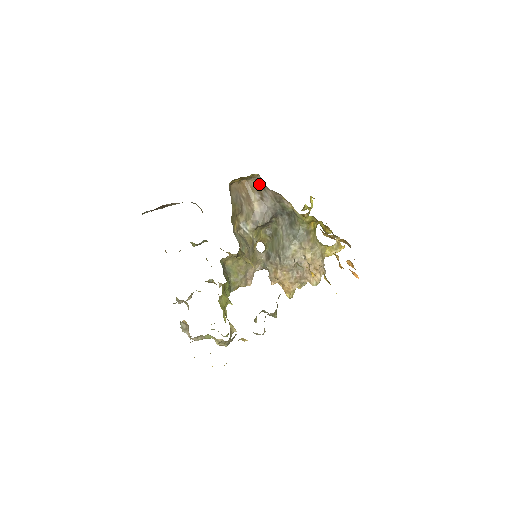
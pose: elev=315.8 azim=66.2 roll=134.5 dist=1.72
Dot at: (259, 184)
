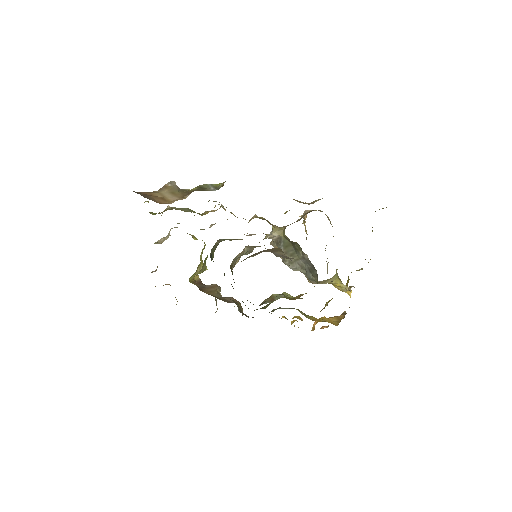
Dot at: occluded
